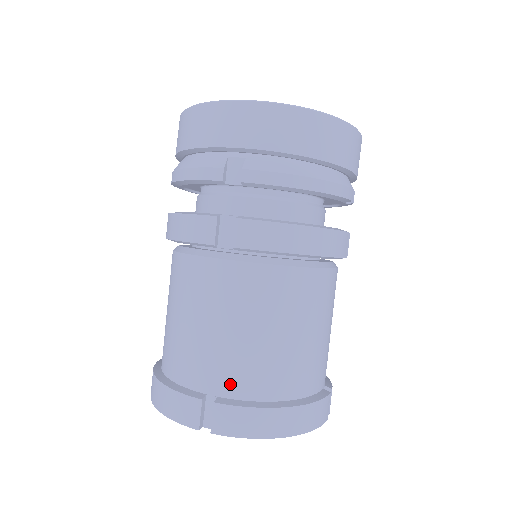
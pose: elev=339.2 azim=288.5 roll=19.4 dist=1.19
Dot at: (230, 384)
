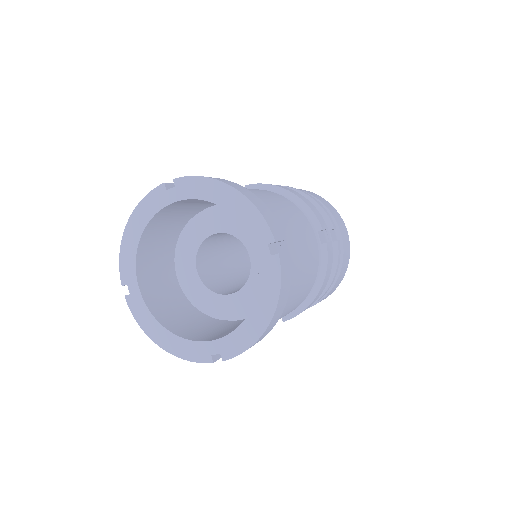
Dot at: occluded
